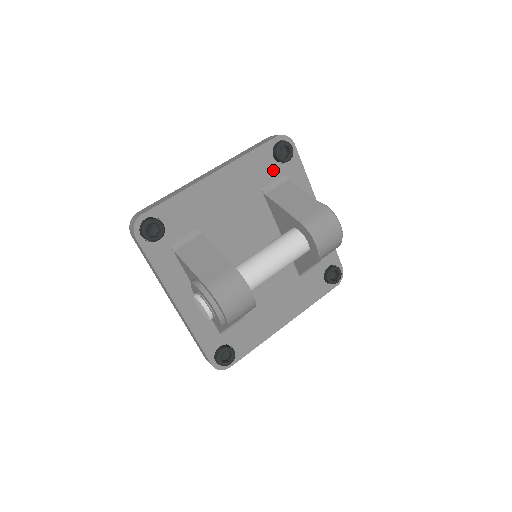
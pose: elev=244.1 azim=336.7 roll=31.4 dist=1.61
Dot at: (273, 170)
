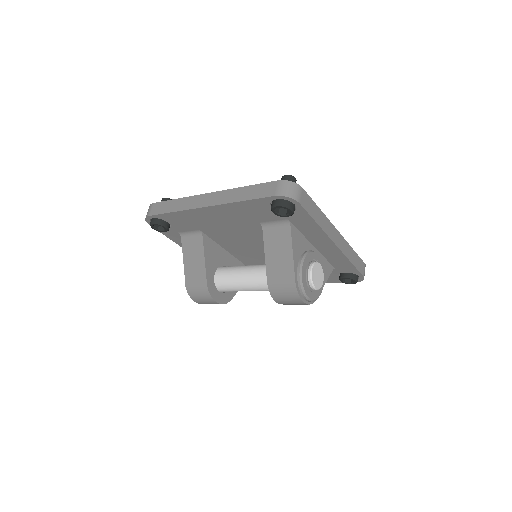
Dot at: (273, 215)
